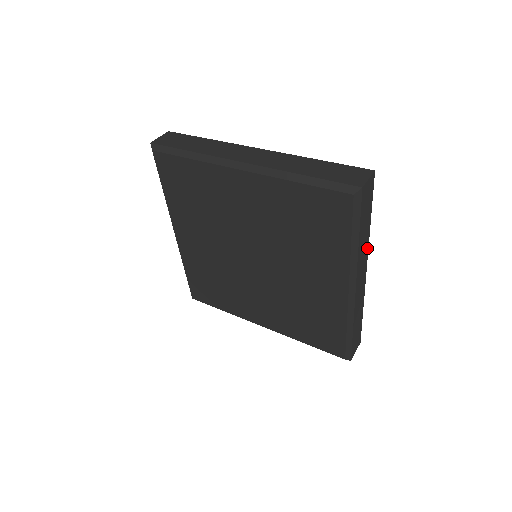
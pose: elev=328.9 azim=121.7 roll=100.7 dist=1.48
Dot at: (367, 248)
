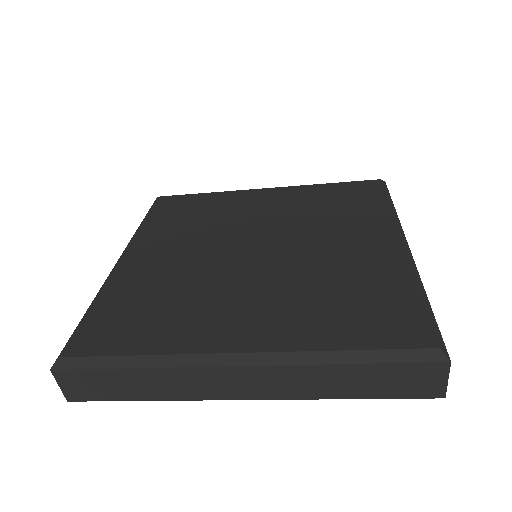
Dot at: occluded
